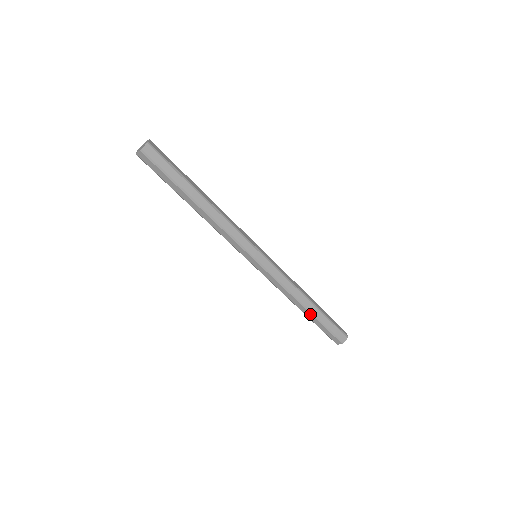
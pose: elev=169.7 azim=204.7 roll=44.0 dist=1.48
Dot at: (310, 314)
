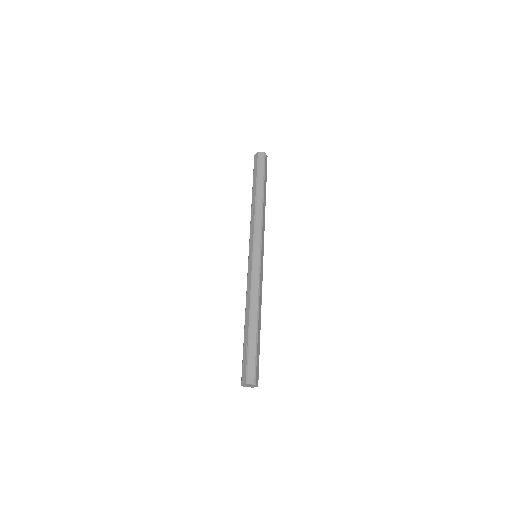
Dot at: (255, 328)
